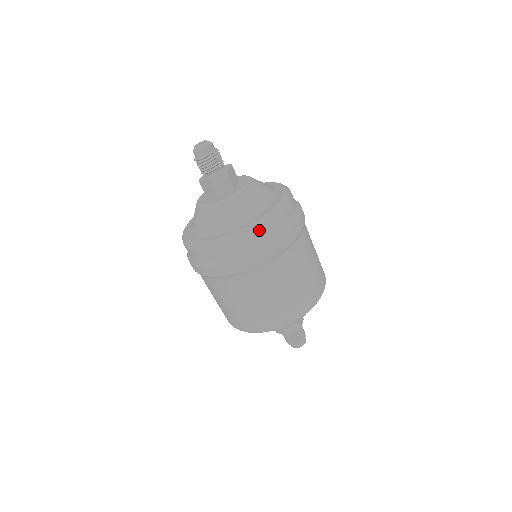
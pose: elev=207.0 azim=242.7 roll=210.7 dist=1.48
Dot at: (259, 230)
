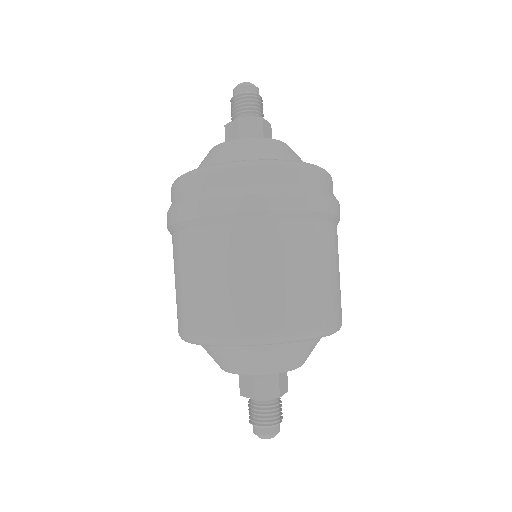
Dot at: (278, 167)
